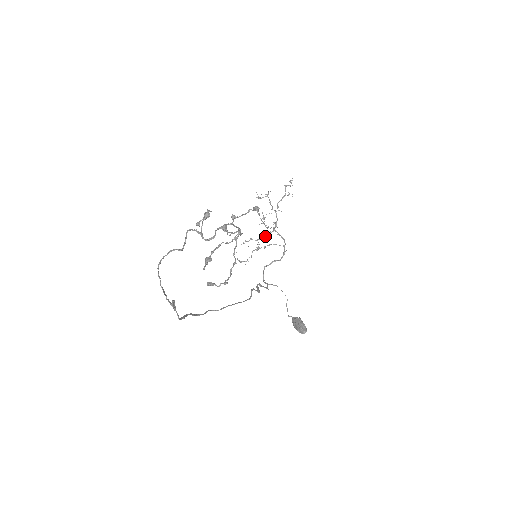
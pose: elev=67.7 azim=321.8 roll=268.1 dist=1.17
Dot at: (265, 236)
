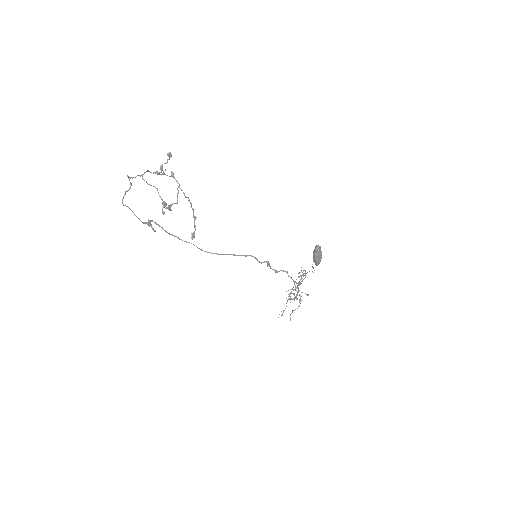
Dot at: (297, 294)
